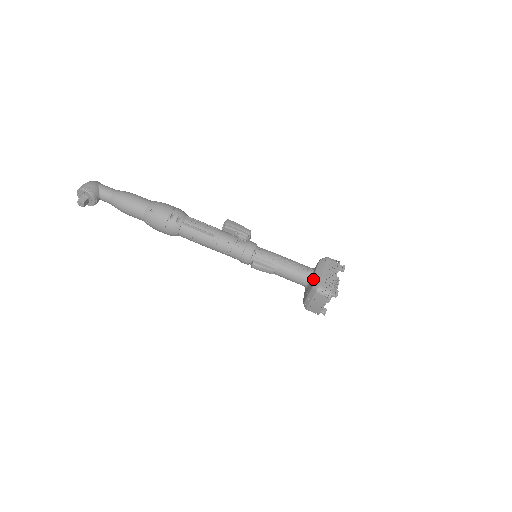
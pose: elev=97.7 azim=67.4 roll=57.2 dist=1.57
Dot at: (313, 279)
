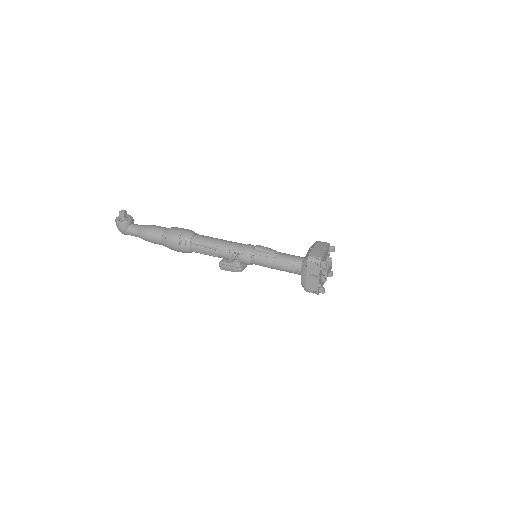
Dot at: occluded
